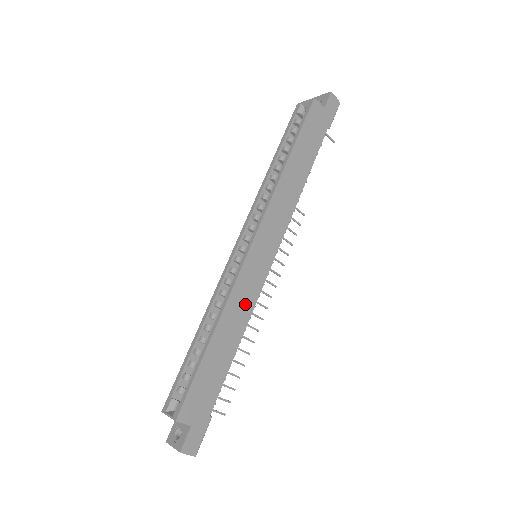
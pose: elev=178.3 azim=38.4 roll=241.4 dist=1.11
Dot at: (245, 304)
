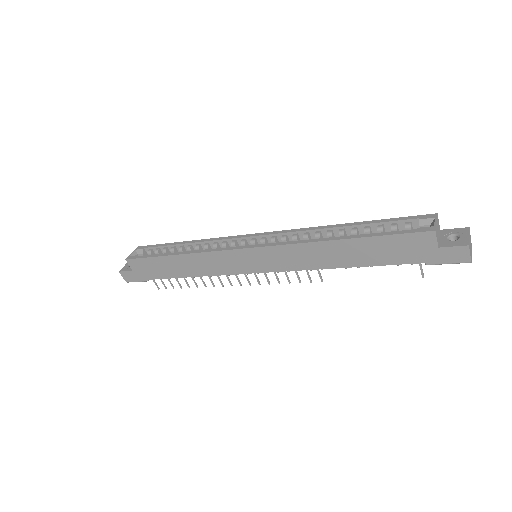
Dot at: (213, 267)
